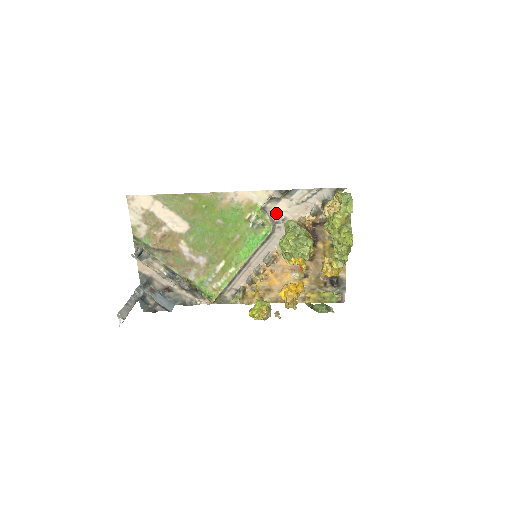
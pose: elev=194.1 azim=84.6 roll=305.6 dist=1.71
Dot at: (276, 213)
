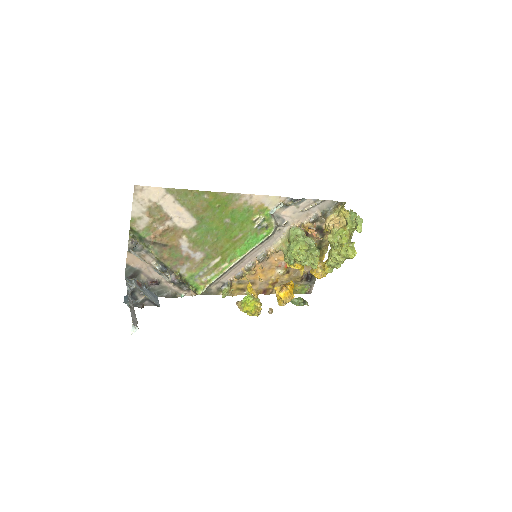
Dot at: (281, 217)
